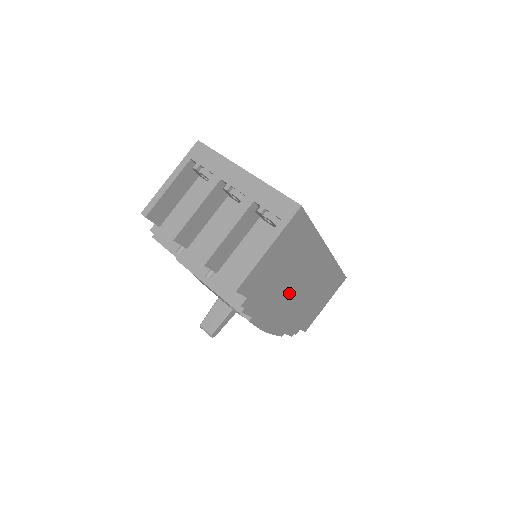
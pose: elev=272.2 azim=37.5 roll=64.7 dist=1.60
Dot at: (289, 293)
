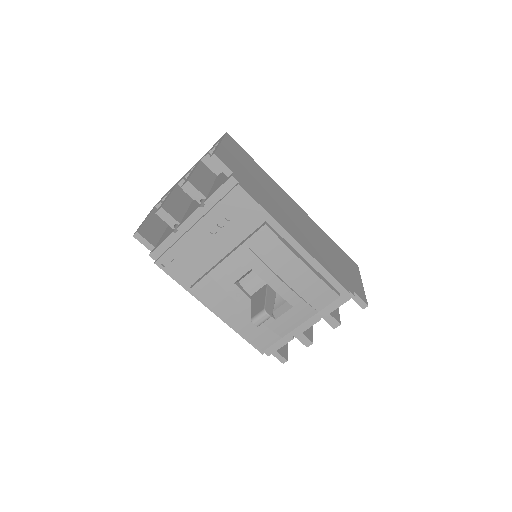
Dot at: (287, 216)
